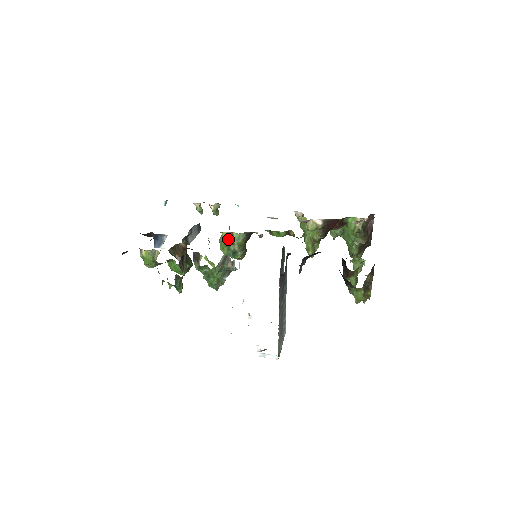
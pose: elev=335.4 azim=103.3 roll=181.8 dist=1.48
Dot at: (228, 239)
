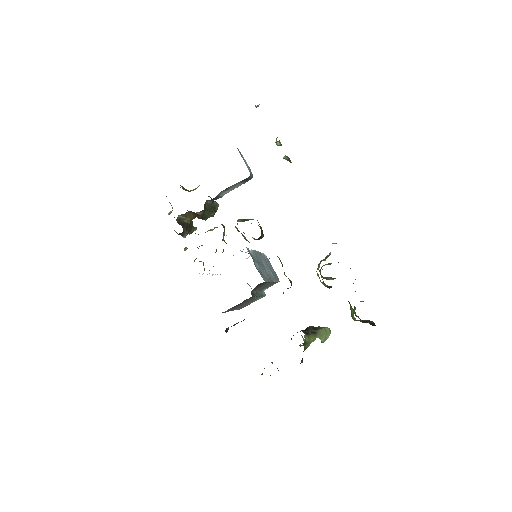
Dot at: (238, 231)
